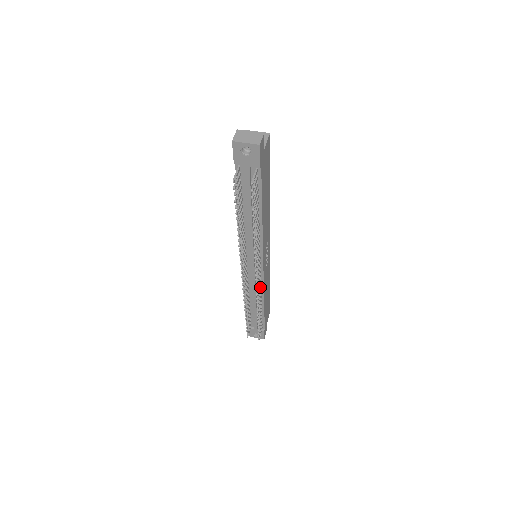
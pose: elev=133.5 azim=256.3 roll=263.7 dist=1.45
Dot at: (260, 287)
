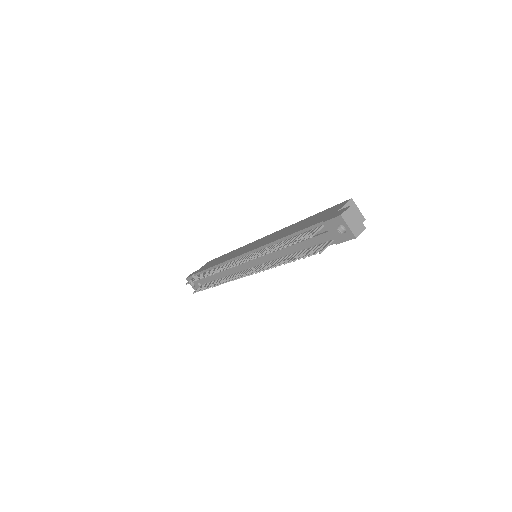
Dot at: occluded
